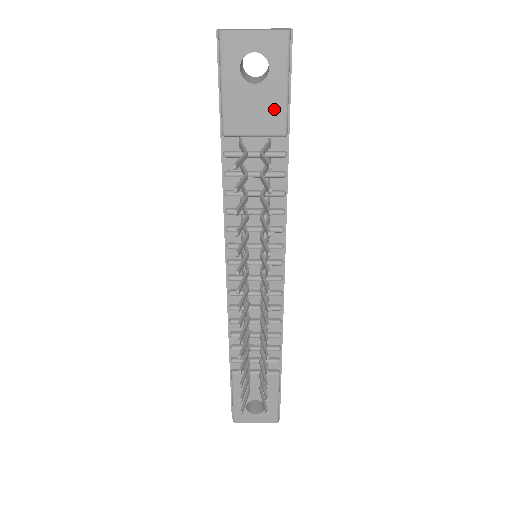
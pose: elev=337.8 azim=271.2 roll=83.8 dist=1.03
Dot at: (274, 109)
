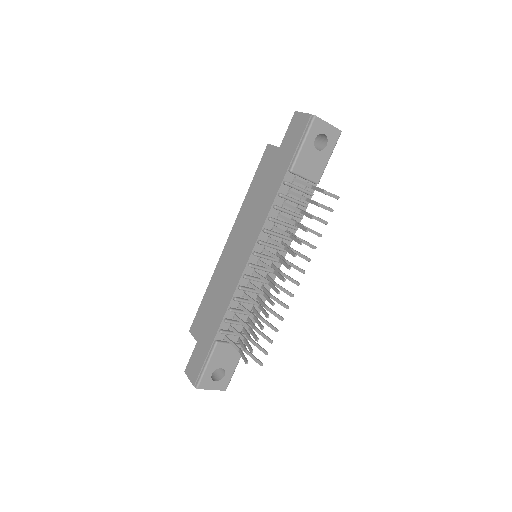
Dot at: (320, 167)
